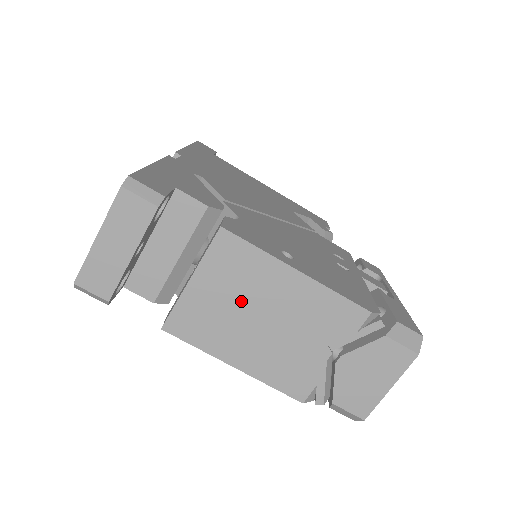
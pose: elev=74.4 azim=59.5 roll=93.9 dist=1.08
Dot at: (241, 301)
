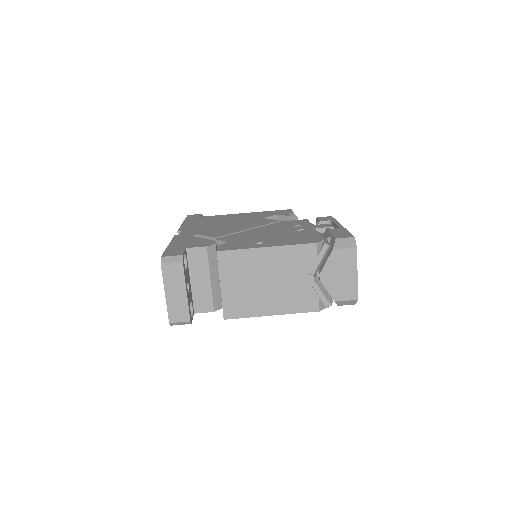
Dot at: (251, 280)
